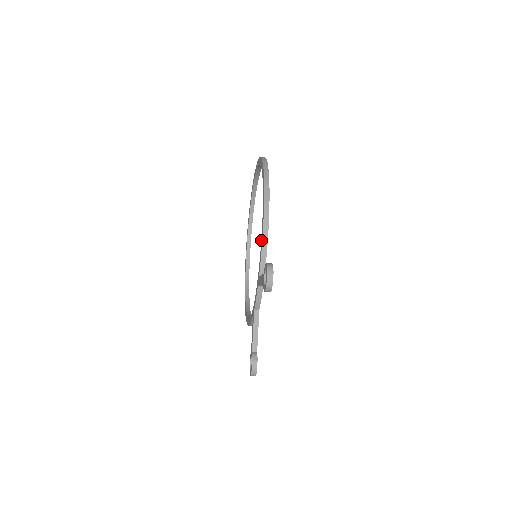
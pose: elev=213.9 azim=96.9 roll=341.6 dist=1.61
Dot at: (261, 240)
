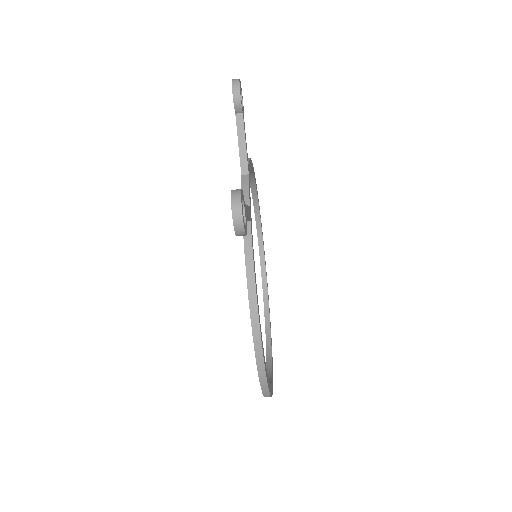
Dot at: occluded
